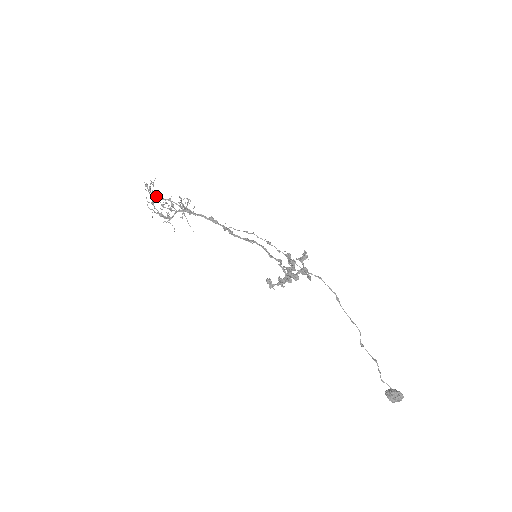
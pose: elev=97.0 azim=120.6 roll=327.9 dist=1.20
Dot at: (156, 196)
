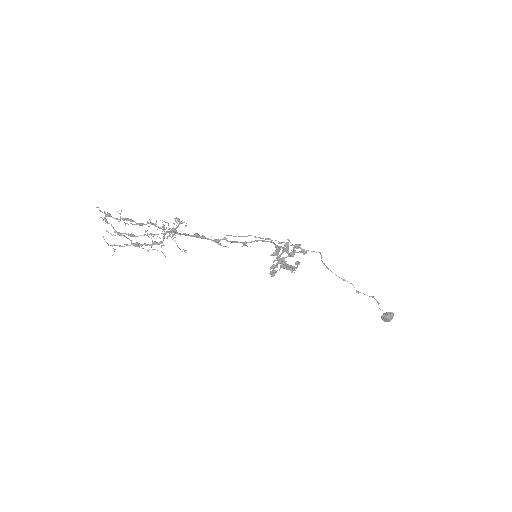
Dot at: (135, 222)
